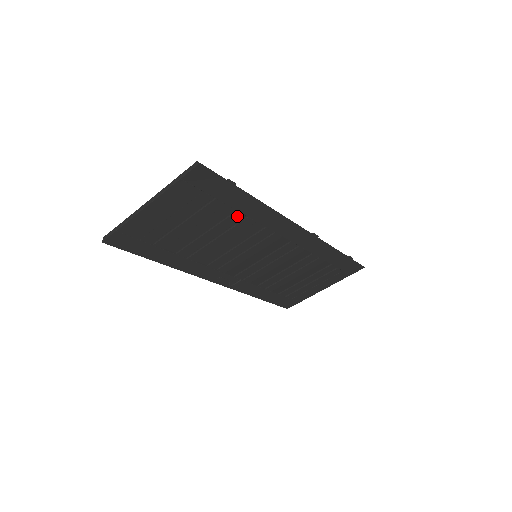
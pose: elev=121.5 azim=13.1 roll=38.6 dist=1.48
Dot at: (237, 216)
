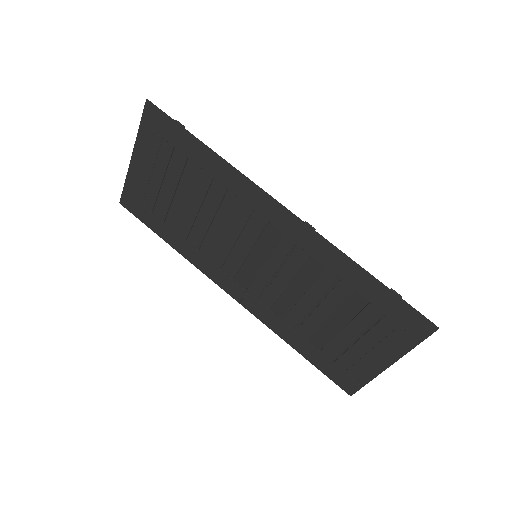
Dot at: (205, 177)
